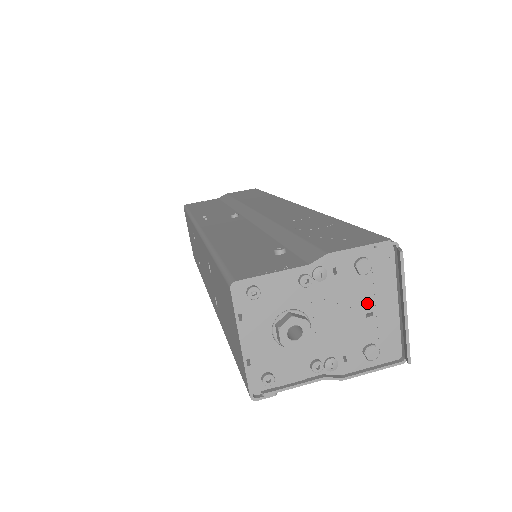
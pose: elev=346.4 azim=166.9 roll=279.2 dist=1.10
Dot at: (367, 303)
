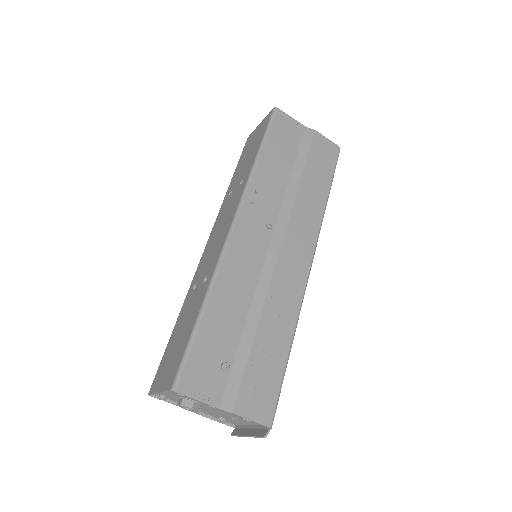
Dot at: occluded
